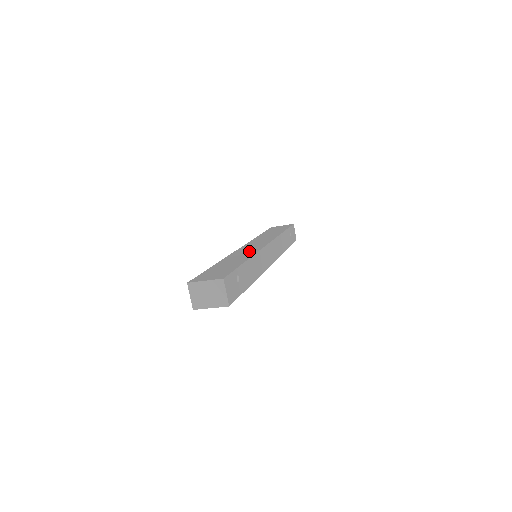
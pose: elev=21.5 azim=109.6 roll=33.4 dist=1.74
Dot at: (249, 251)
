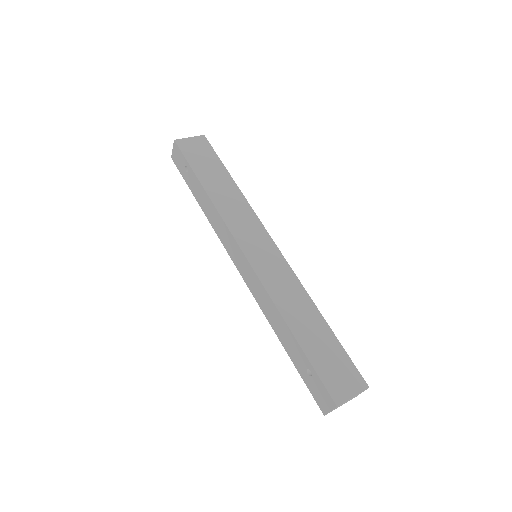
Dot at: (283, 277)
